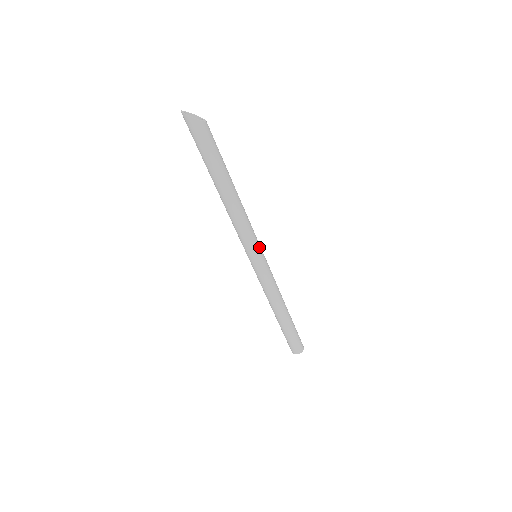
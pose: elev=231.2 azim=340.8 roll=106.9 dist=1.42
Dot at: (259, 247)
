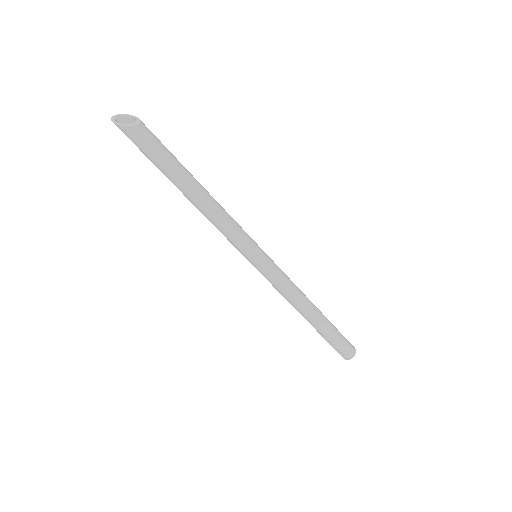
Dot at: (251, 249)
